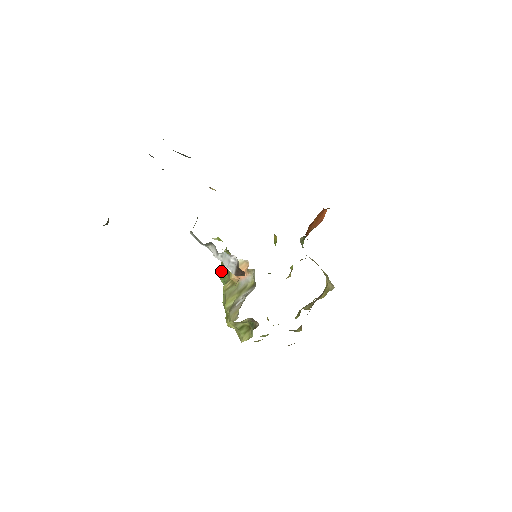
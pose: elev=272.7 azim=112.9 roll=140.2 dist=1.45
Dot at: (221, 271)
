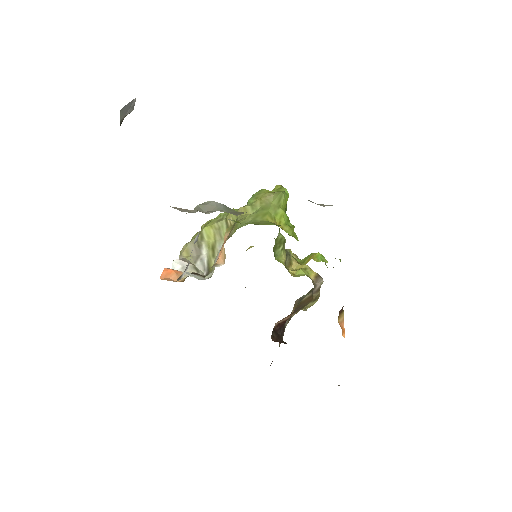
Dot at: (239, 210)
